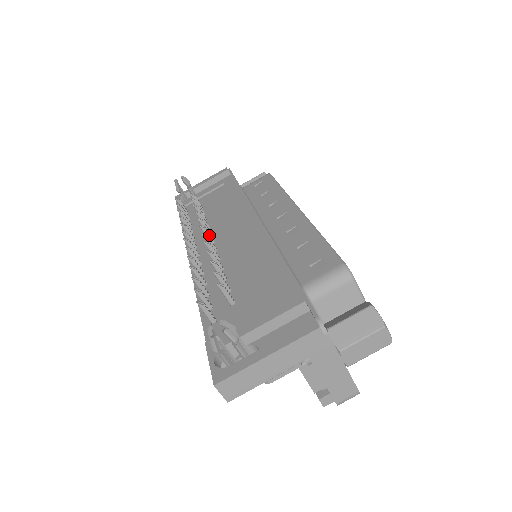
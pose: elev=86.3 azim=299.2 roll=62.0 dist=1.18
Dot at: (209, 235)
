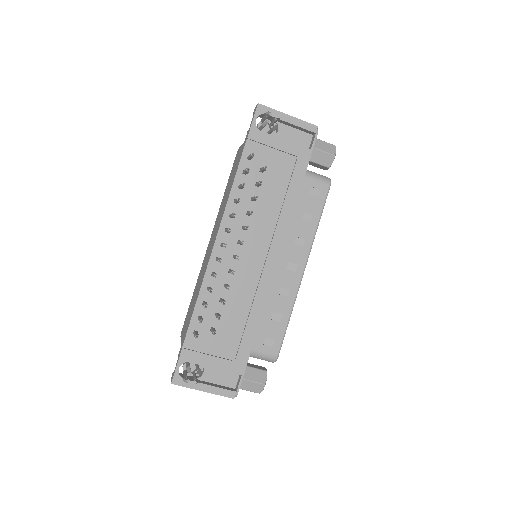
Dot at: (241, 244)
